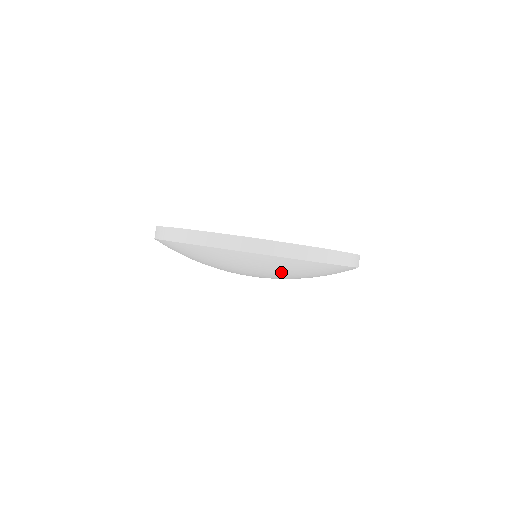
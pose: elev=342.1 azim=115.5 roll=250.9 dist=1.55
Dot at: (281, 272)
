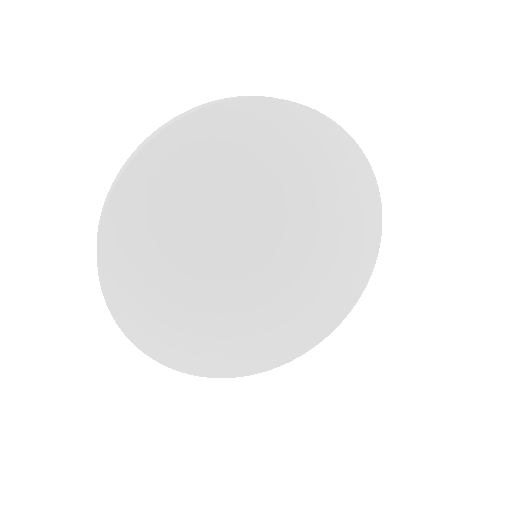
Dot at: (338, 193)
